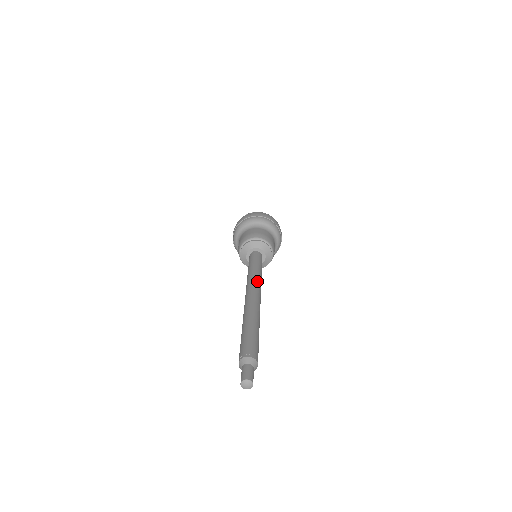
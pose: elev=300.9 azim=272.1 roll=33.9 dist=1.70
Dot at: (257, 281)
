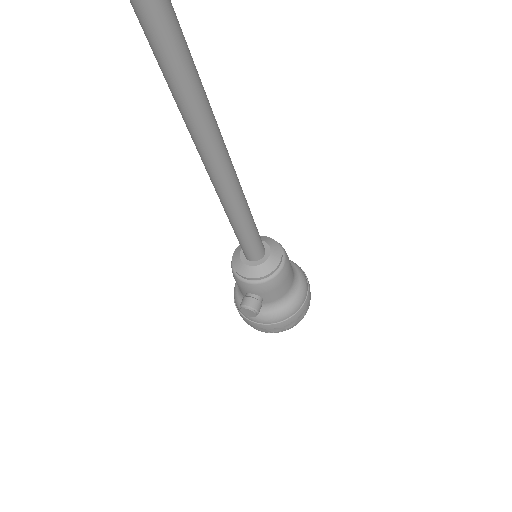
Dot at: occluded
